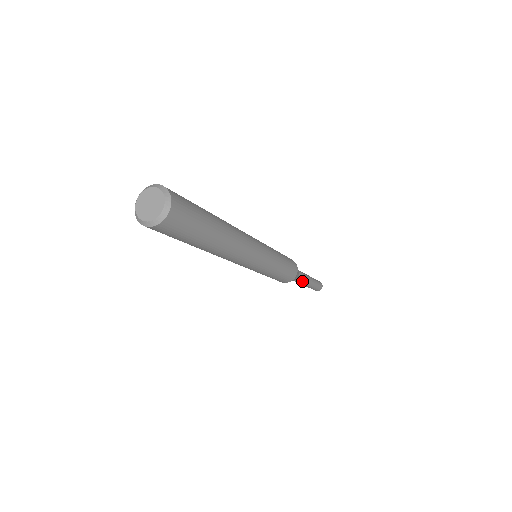
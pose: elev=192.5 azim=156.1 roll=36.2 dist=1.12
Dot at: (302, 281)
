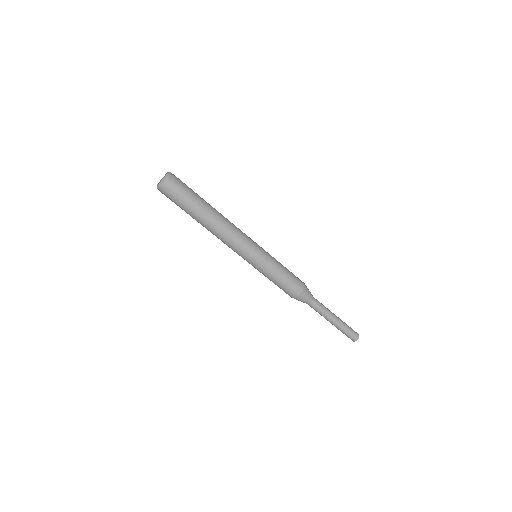
Dot at: (319, 311)
